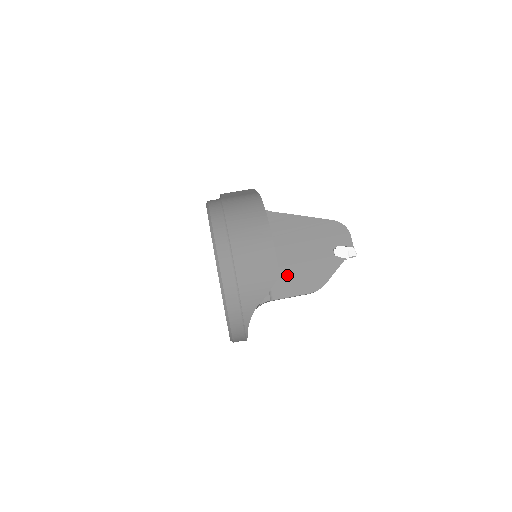
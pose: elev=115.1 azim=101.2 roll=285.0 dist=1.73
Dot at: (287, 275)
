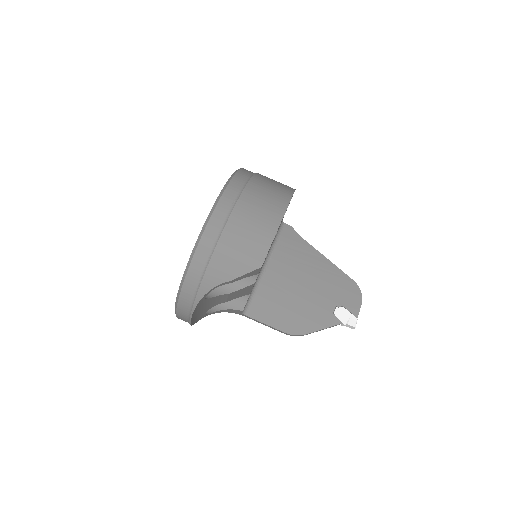
Dot at: (275, 301)
